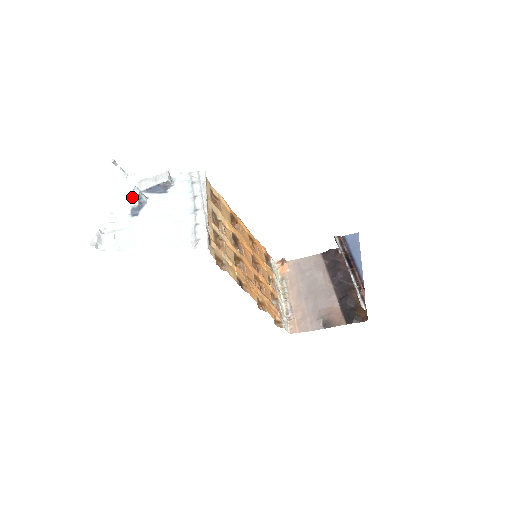
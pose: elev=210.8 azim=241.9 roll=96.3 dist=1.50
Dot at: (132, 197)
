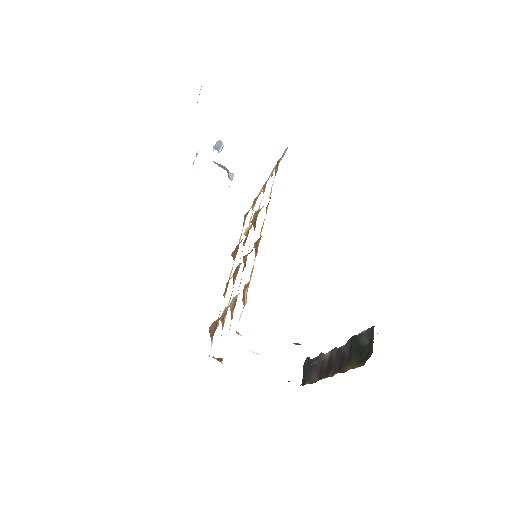
Dot at: occluded
